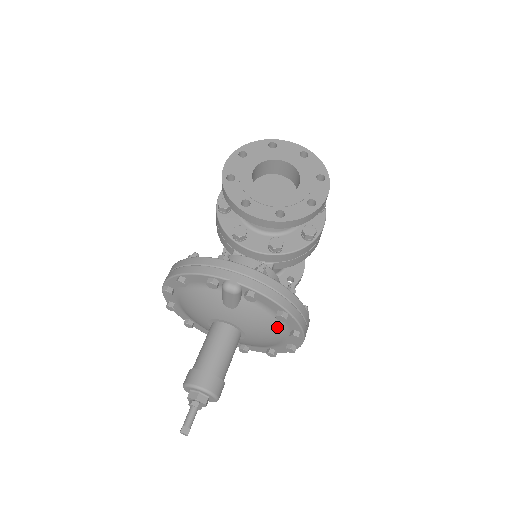
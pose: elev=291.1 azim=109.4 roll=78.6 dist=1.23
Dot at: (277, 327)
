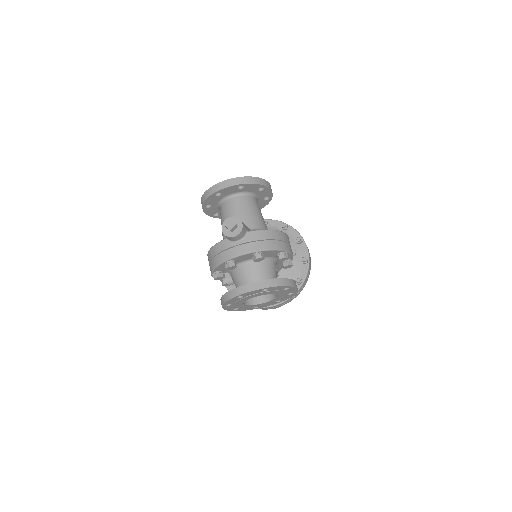
Dot at: occluded
